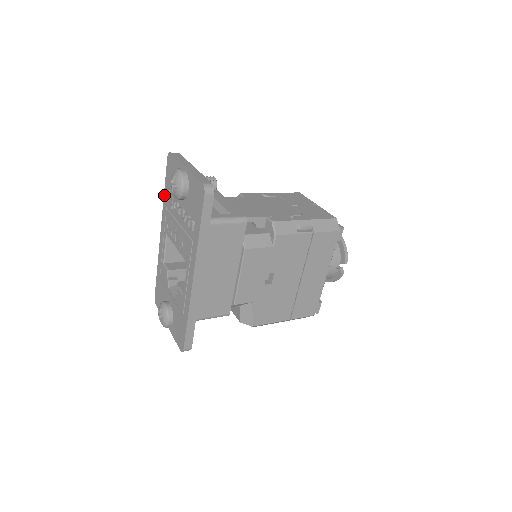
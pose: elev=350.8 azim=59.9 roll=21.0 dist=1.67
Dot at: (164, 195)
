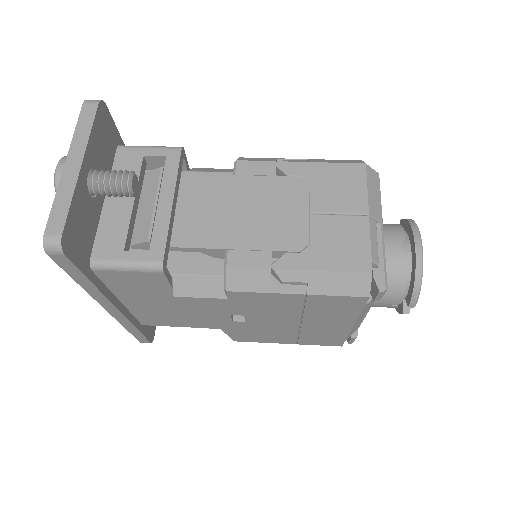
Dot at: occluded
